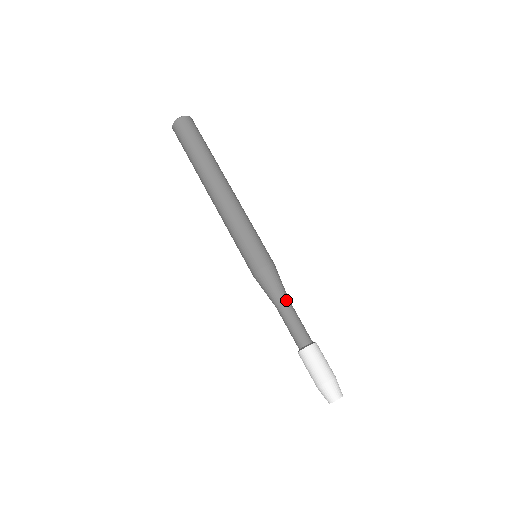
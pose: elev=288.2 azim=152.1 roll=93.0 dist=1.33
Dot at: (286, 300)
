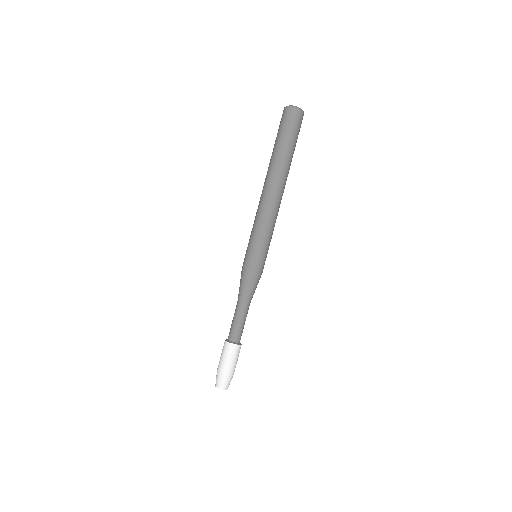
Dot at: (248, 303)
